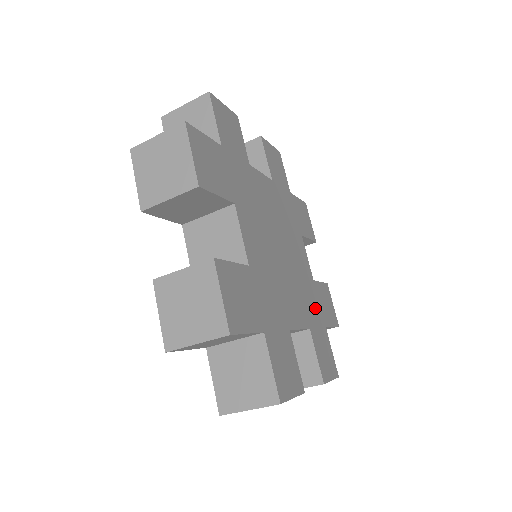
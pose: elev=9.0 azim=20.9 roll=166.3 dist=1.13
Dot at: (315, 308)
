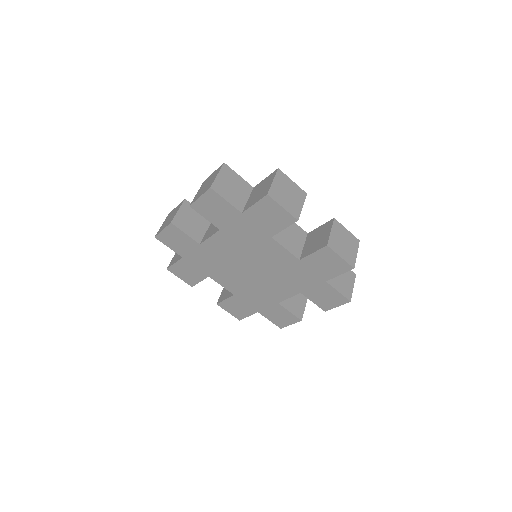
Dot at: occluded
